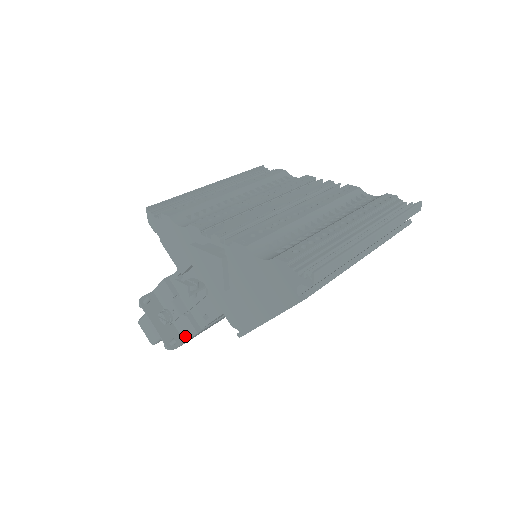
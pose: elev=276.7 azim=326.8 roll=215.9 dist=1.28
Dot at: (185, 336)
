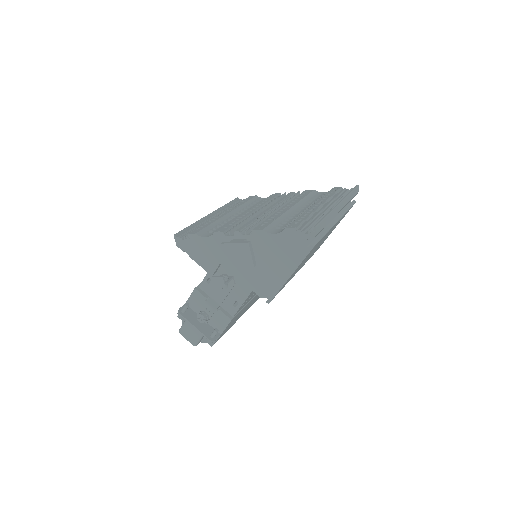
Dot at: (220, 329)
